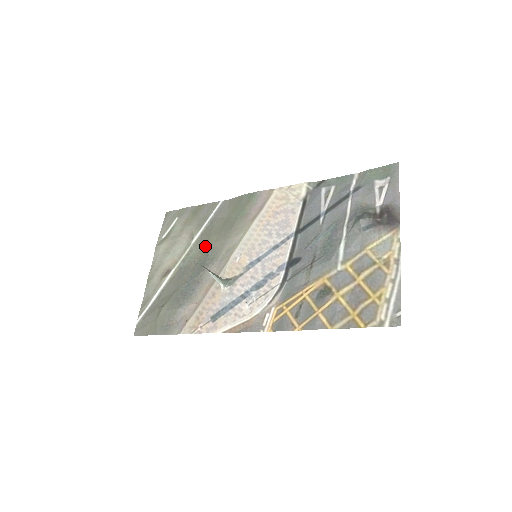
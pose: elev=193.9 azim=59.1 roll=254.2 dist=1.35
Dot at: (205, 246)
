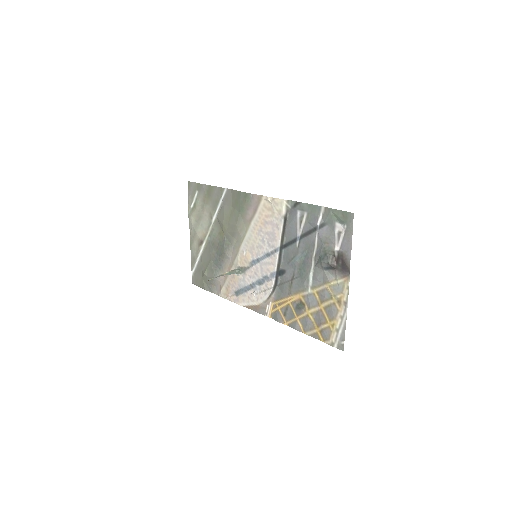
Dot at: (221, 231)
